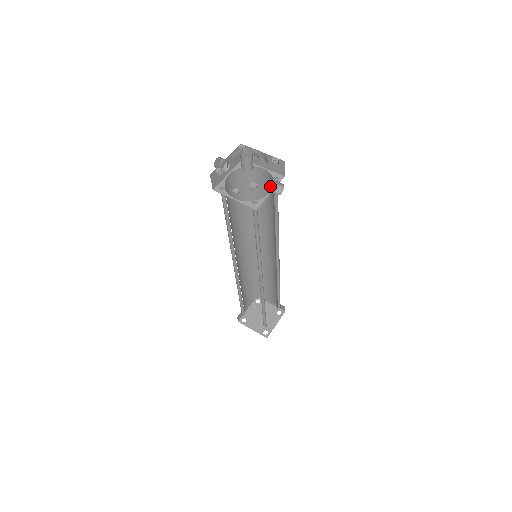
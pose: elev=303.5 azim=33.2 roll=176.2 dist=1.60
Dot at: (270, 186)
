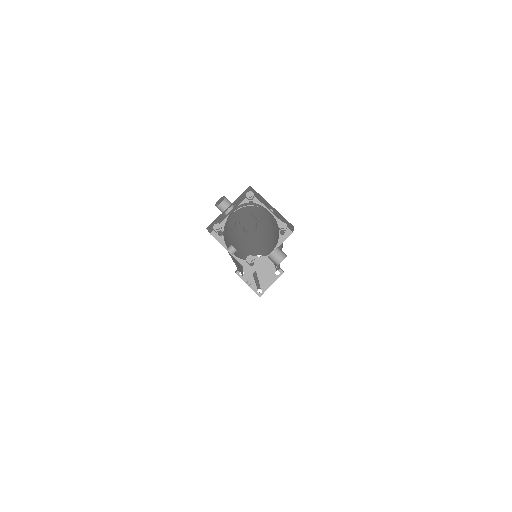
Dot at: (277, 228)
